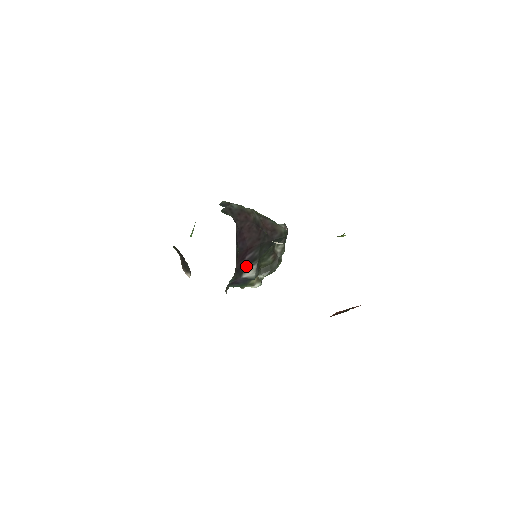
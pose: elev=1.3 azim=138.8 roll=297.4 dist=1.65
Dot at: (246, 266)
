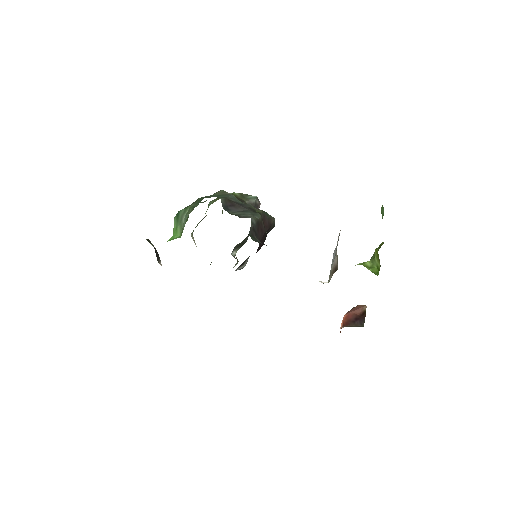
Dot at: (242, 263)
